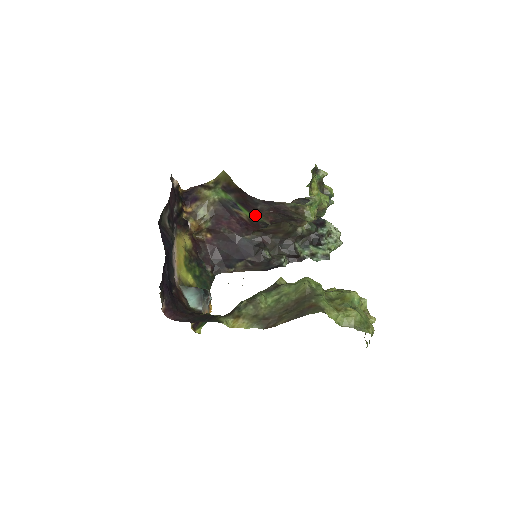
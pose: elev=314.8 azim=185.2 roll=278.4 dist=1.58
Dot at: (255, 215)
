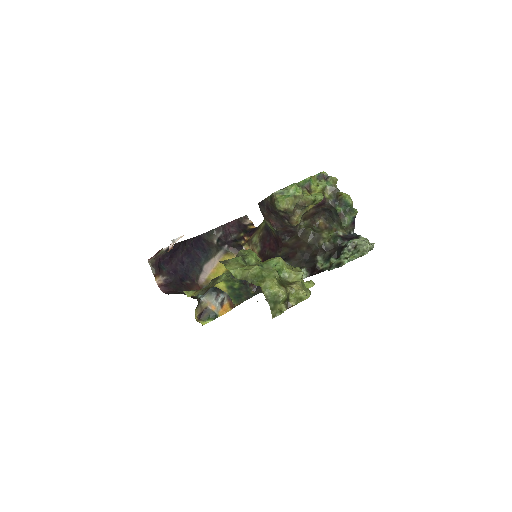
Dot at: (267, 223)
